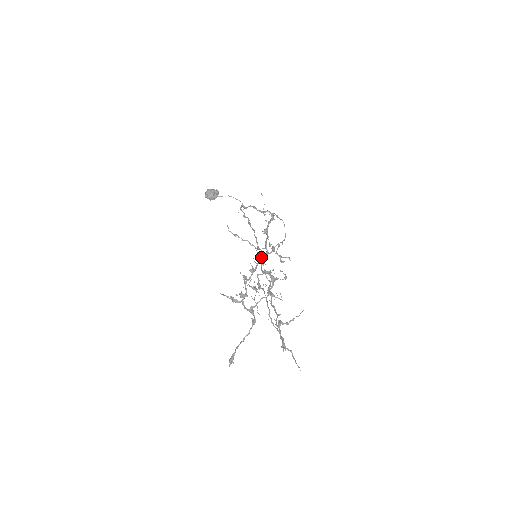
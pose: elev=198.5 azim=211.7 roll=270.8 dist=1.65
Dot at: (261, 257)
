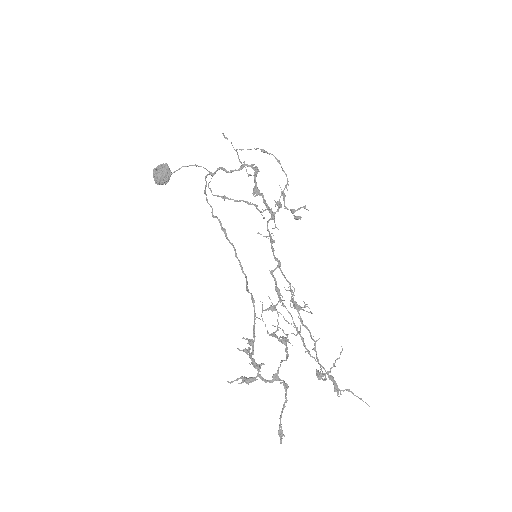
Dot at: (267, 225)
